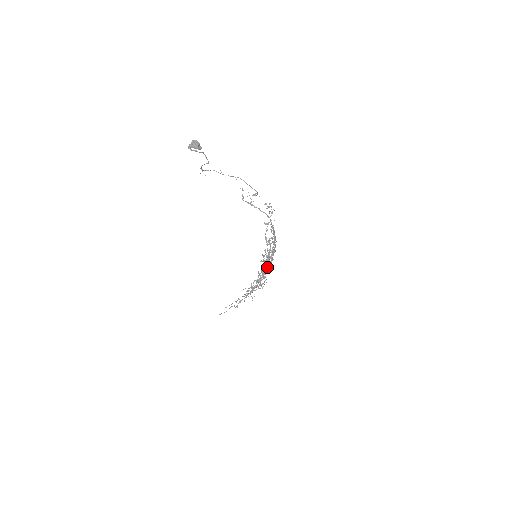
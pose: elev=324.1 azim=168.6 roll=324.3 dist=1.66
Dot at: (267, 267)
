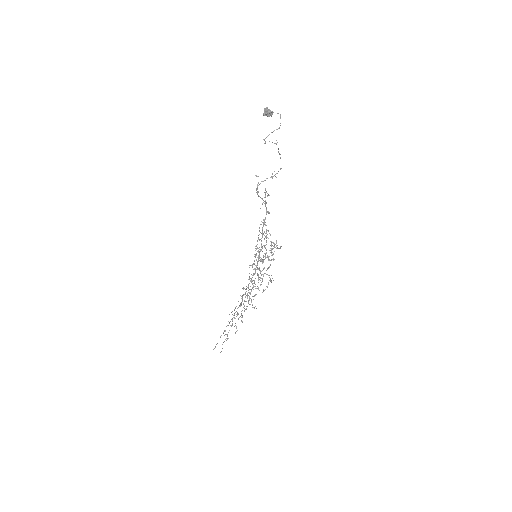
Dot at: occluded
